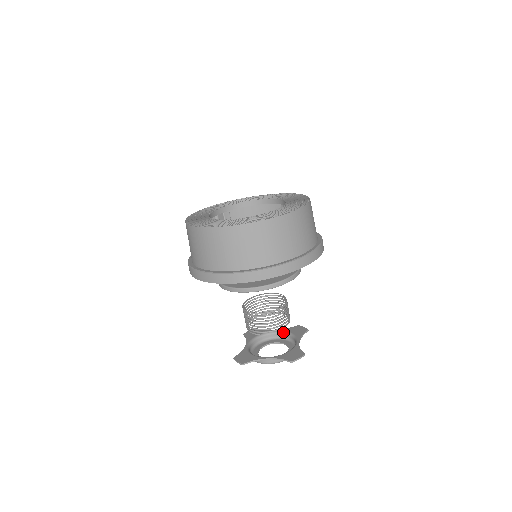
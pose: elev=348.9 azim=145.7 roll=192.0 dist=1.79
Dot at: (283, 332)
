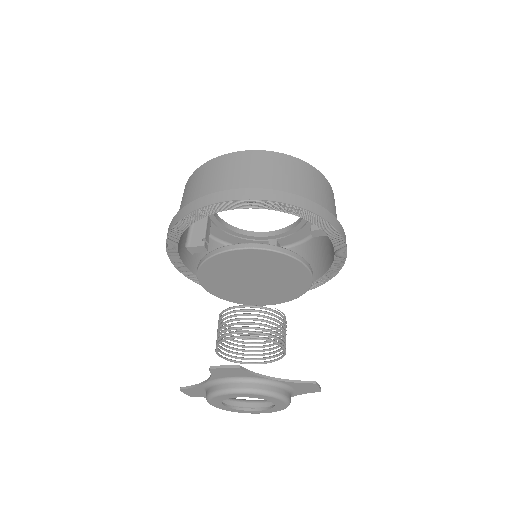
Dot at: occluded
